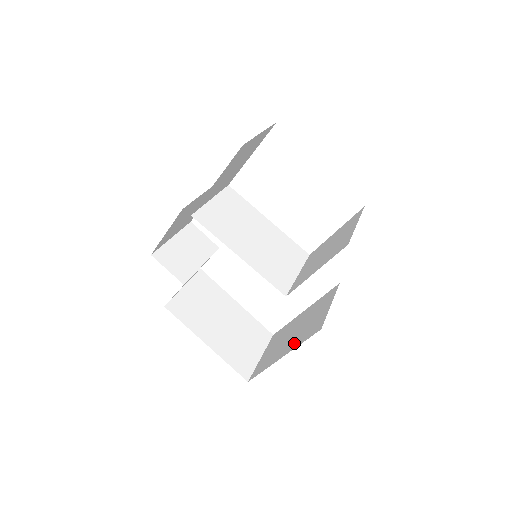
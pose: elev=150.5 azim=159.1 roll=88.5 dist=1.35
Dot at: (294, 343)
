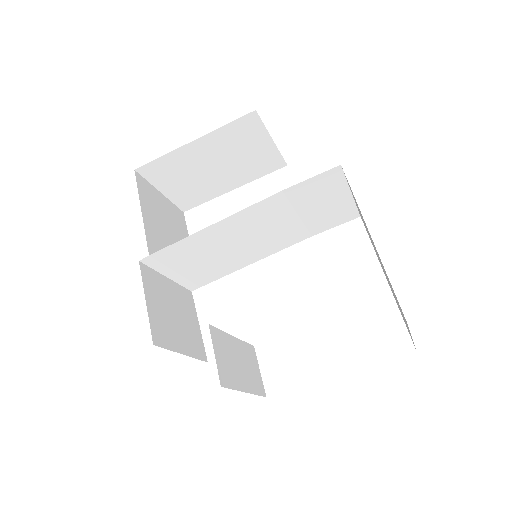
Dot at: occluded
